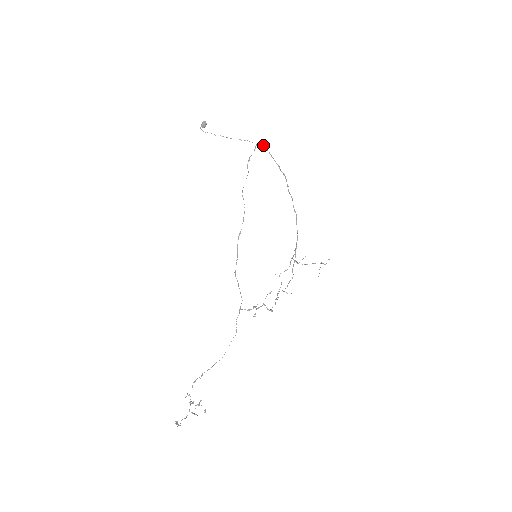
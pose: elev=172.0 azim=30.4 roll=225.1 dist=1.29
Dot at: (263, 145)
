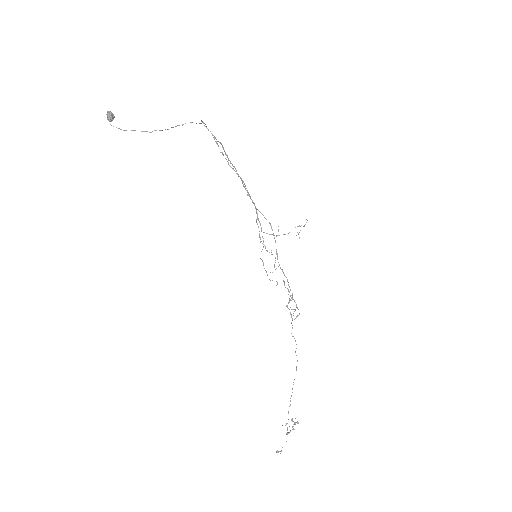
Dot at: (201, 120)
